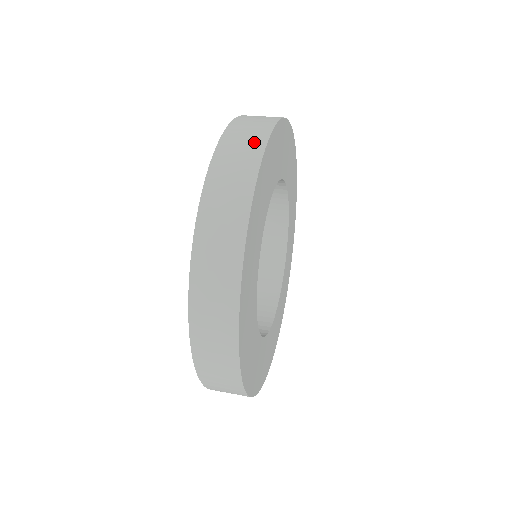
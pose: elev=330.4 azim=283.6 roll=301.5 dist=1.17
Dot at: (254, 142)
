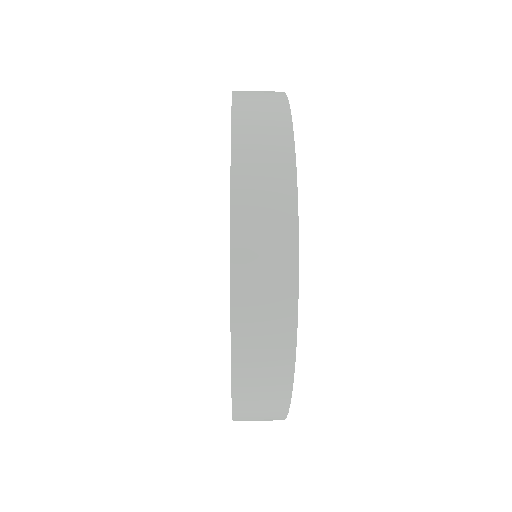
Dot at: (279, 186)
